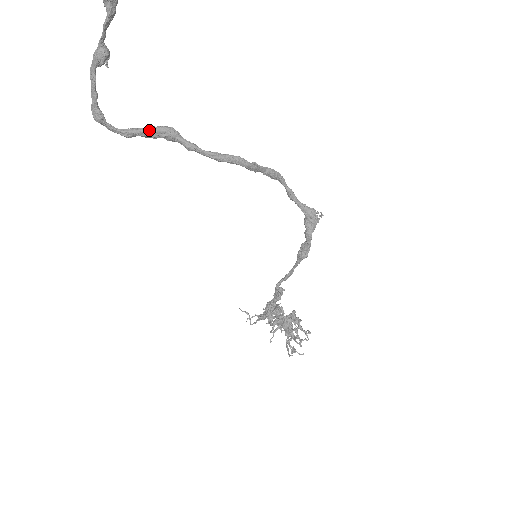
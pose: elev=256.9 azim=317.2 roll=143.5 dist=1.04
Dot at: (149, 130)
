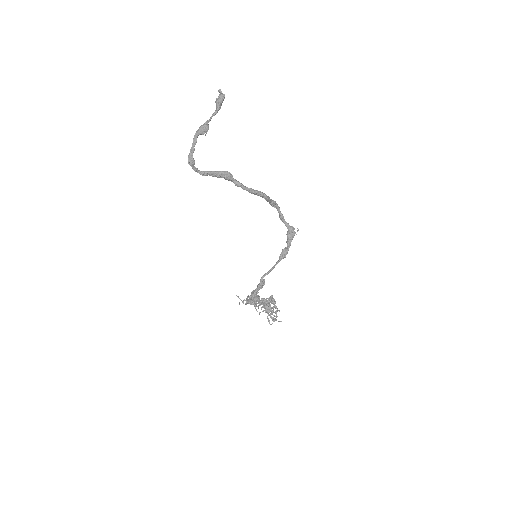
Dot at: (217, 172)
